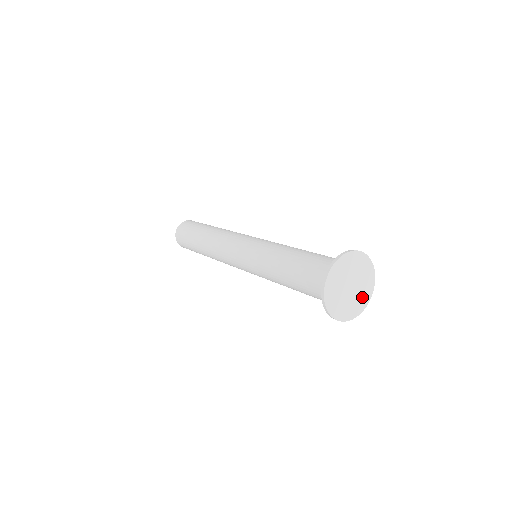
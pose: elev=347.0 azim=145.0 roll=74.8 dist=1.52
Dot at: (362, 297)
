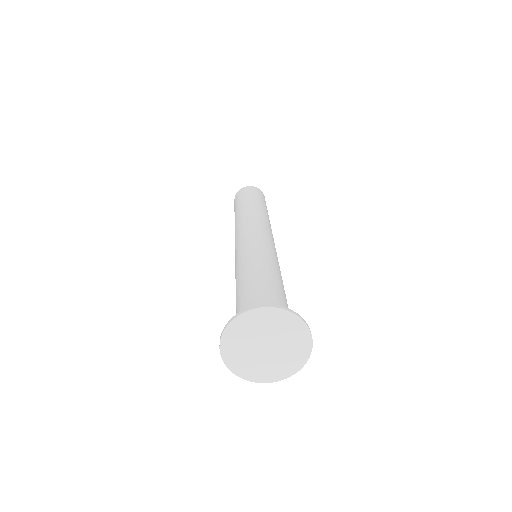
Dot at: (295, 339)
